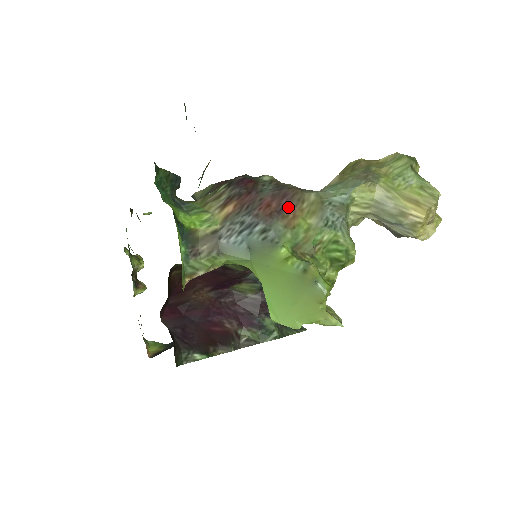
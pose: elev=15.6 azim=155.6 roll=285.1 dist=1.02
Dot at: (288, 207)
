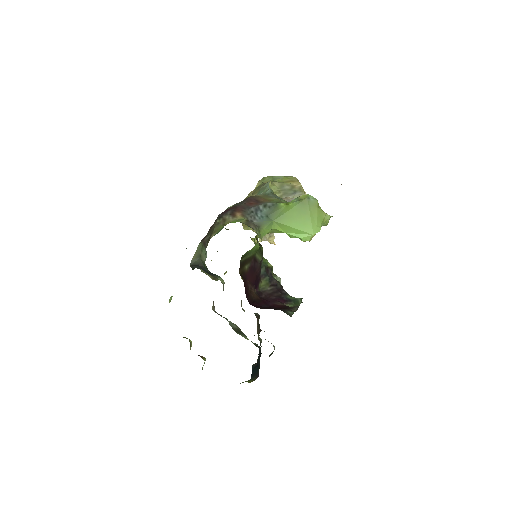
Dot at: (258, 200)
